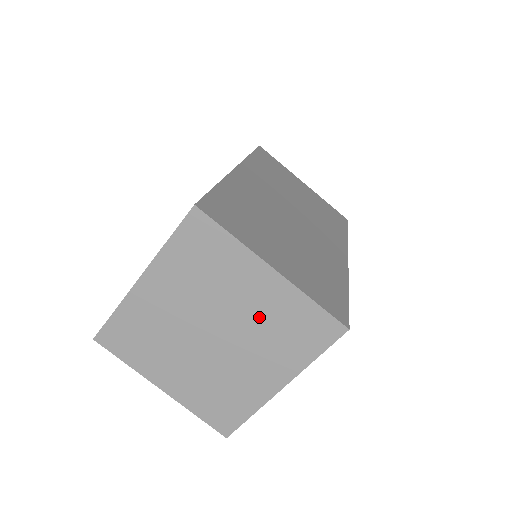
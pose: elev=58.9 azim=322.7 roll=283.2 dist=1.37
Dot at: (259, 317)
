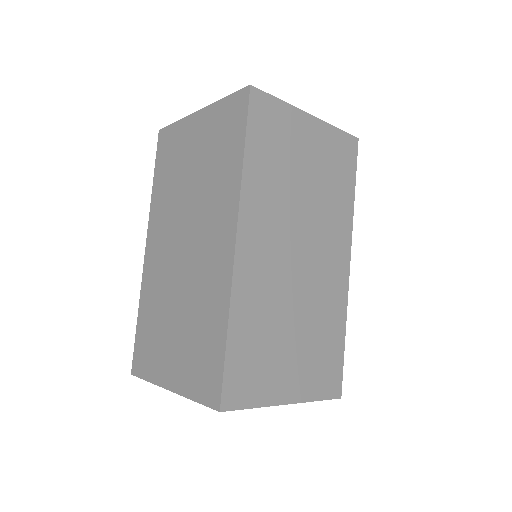
Dot at: occluded
